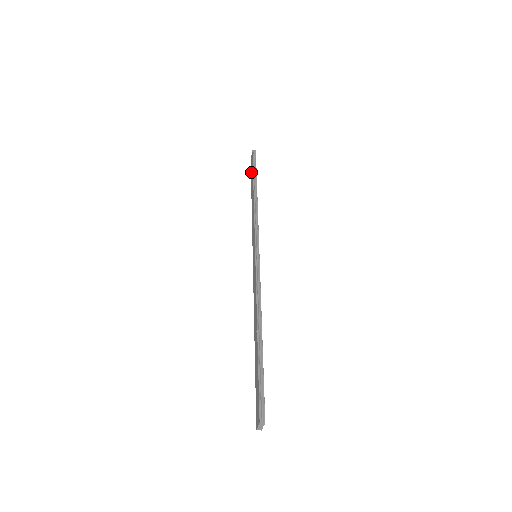
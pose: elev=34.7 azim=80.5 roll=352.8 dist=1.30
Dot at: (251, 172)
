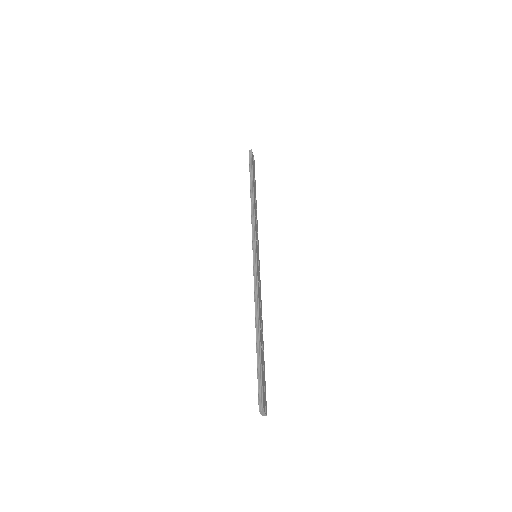
Dot at: occluded
